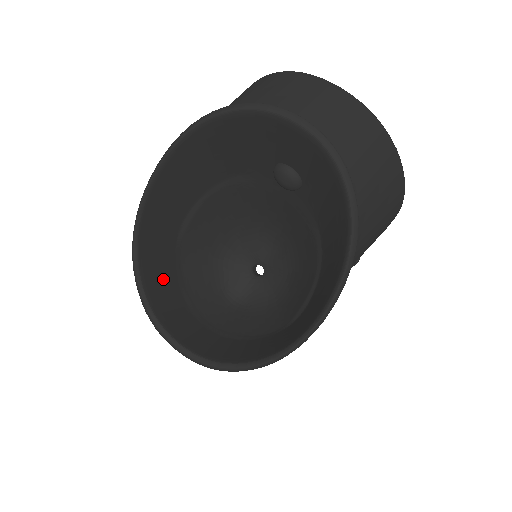
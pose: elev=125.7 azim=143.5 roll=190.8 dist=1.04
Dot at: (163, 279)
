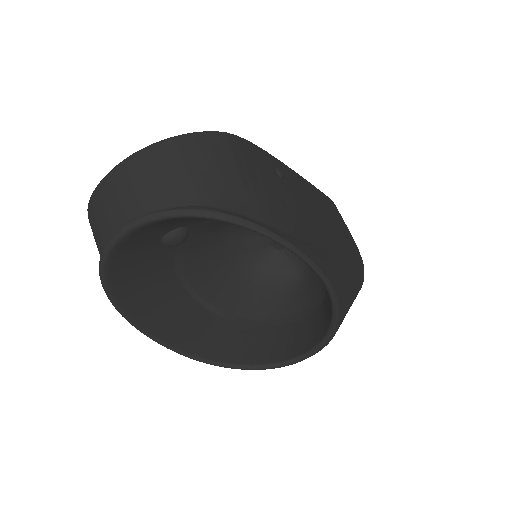
Dot at: (252, 342)
